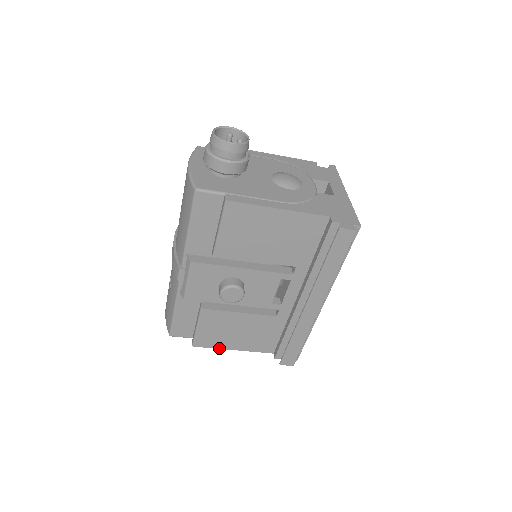
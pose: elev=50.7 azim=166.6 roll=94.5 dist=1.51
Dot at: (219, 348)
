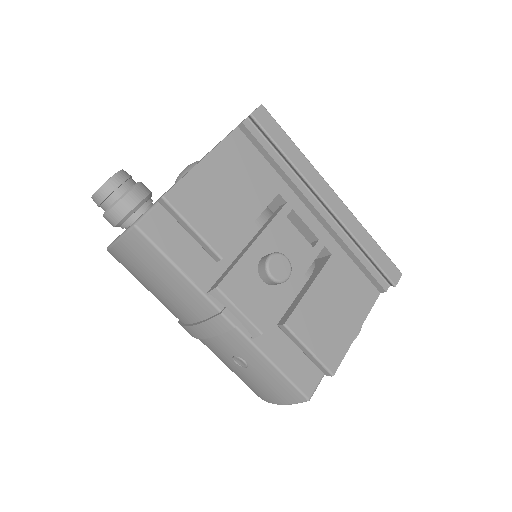
Dot at: (349, 347)
